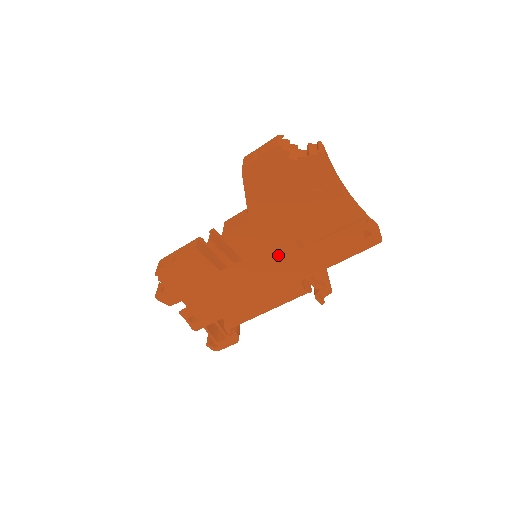
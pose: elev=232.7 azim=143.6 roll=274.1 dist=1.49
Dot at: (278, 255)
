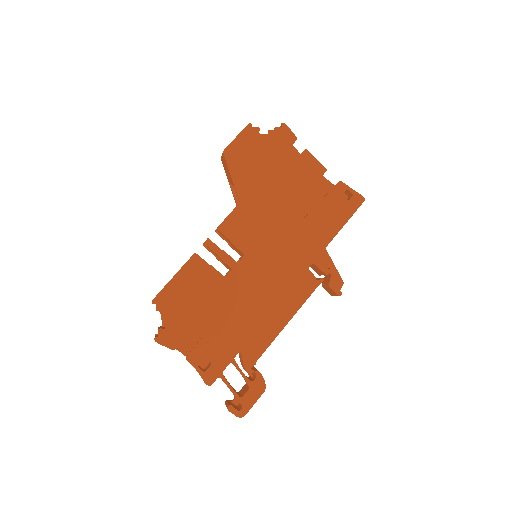
Dot at: (278, 239)
